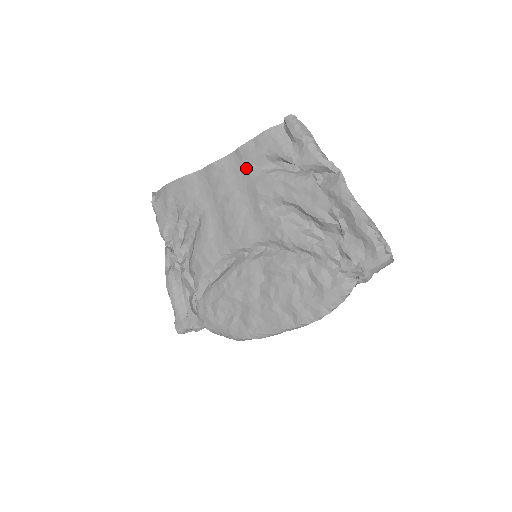
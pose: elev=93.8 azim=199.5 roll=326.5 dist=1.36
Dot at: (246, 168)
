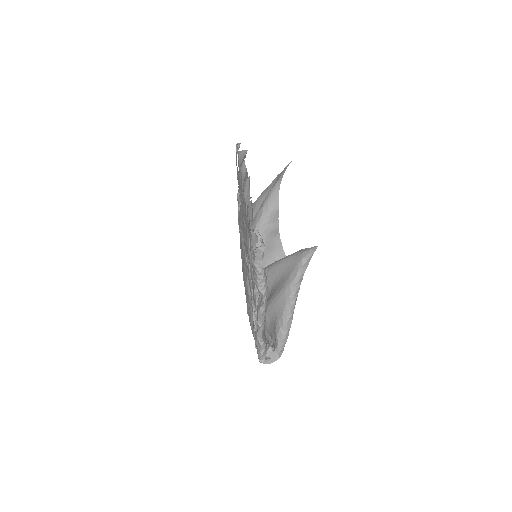
Dot at: occluded
